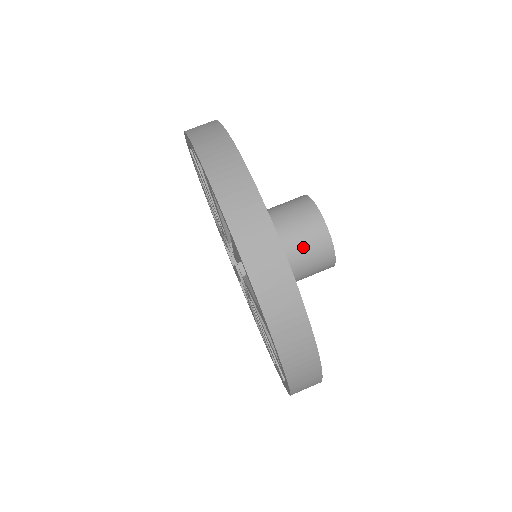
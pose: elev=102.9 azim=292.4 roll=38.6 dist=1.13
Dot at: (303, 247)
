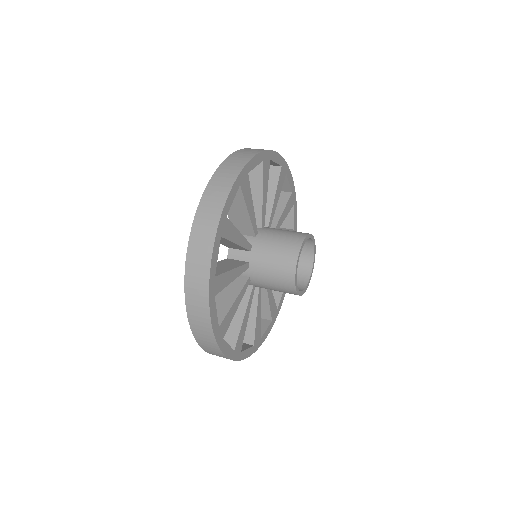
Dot at: (274, 263)
